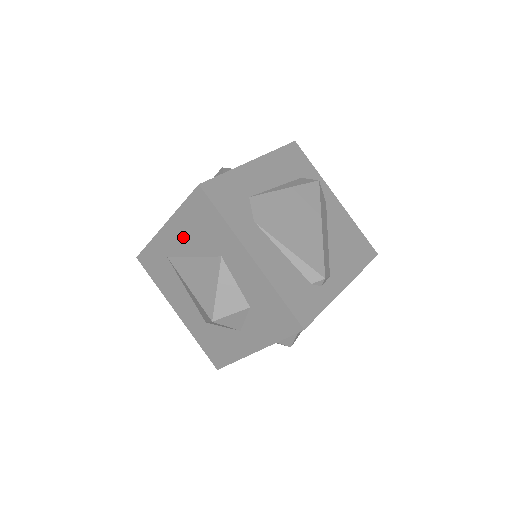
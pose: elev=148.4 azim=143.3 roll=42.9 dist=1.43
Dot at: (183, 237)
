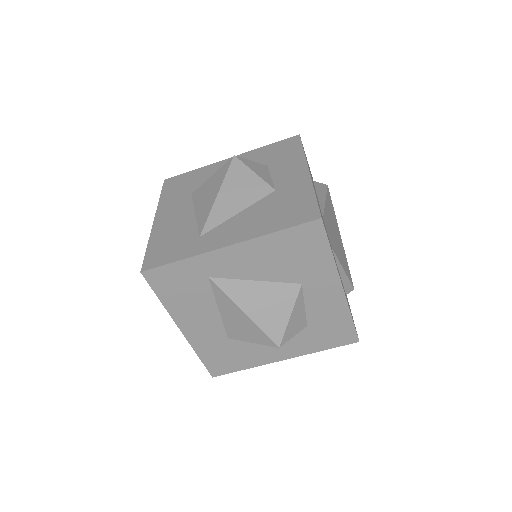
Dot at: (255, 261)
